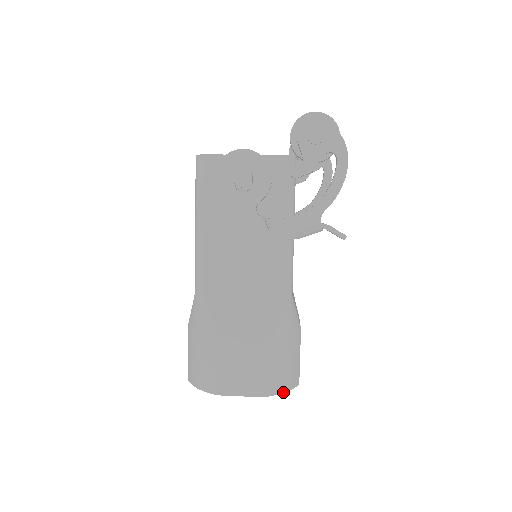
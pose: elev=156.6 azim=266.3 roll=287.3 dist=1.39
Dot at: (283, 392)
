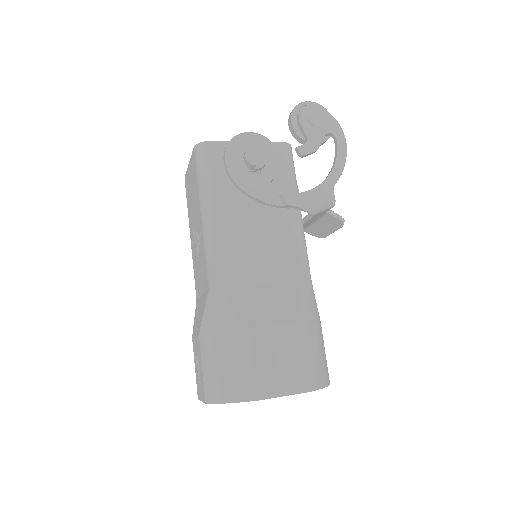
Dot at: (324, 387)
